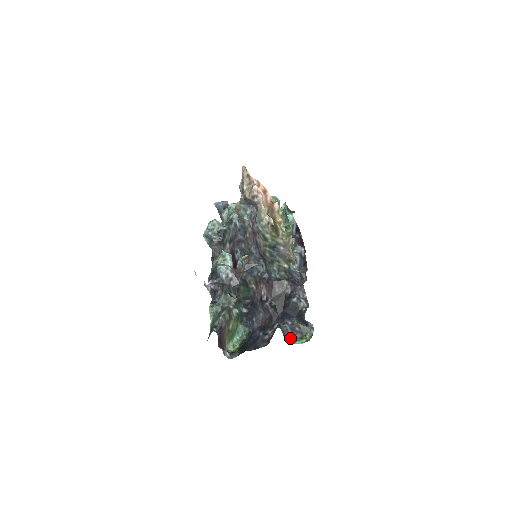
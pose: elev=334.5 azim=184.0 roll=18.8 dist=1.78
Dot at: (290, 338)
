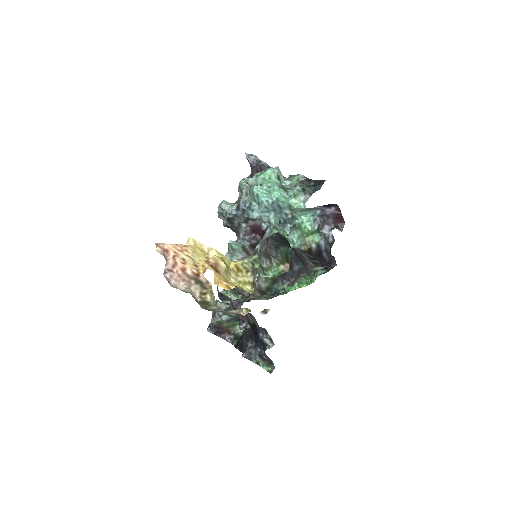
Dot at: (259, 362)
